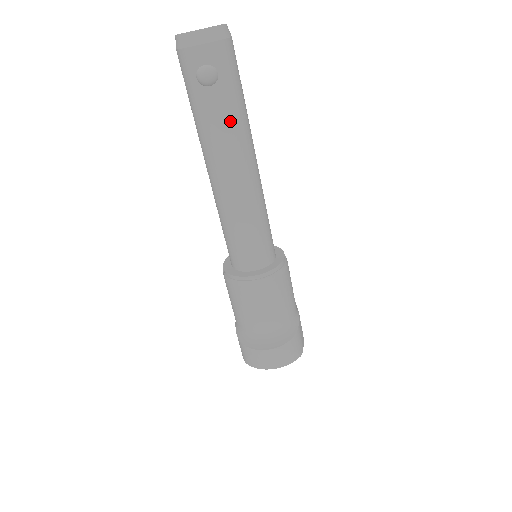
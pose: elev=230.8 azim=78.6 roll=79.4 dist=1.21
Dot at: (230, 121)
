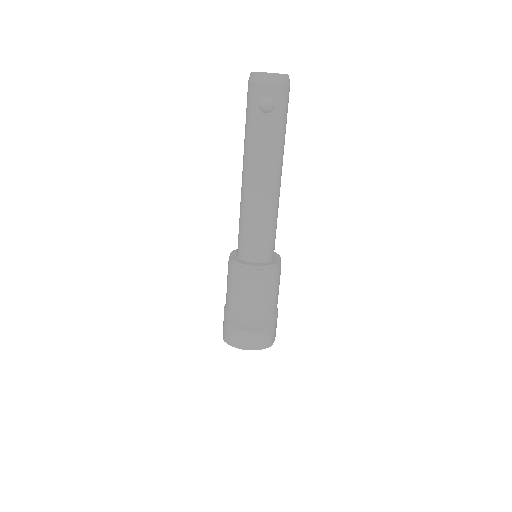
Dot at: (273, 142)
